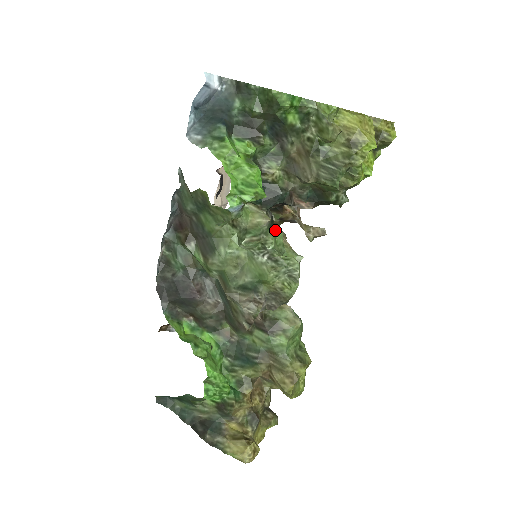
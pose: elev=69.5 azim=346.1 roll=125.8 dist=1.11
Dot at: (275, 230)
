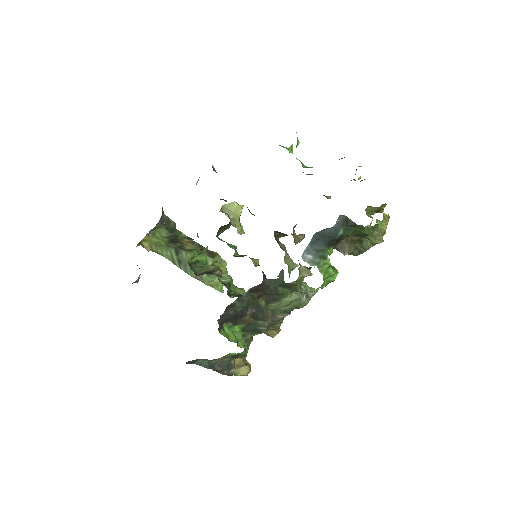
Dot at: occluded
